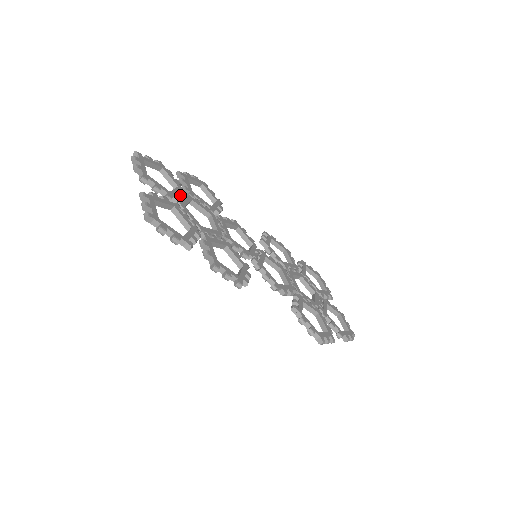
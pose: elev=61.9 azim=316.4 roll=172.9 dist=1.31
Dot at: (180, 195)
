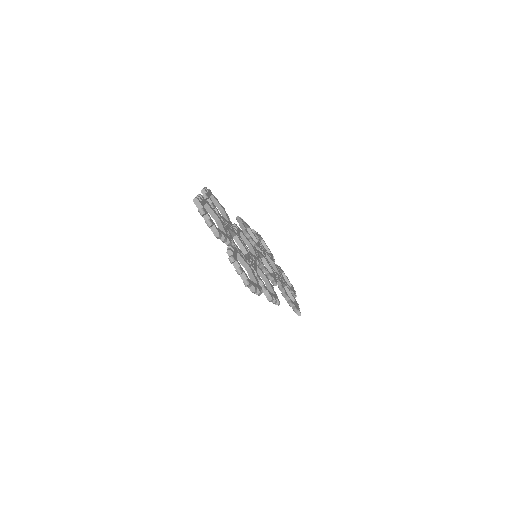
Dot at: (227, 231)
